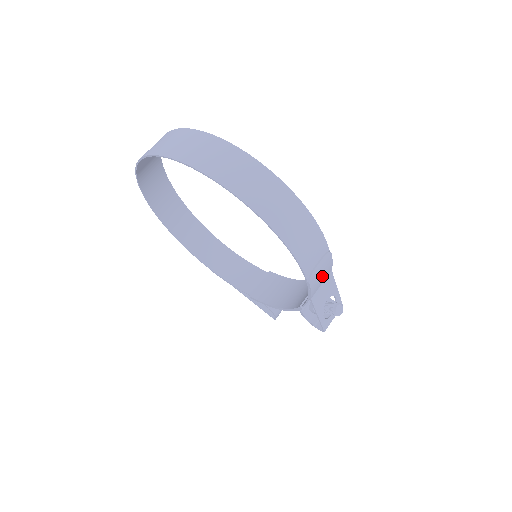
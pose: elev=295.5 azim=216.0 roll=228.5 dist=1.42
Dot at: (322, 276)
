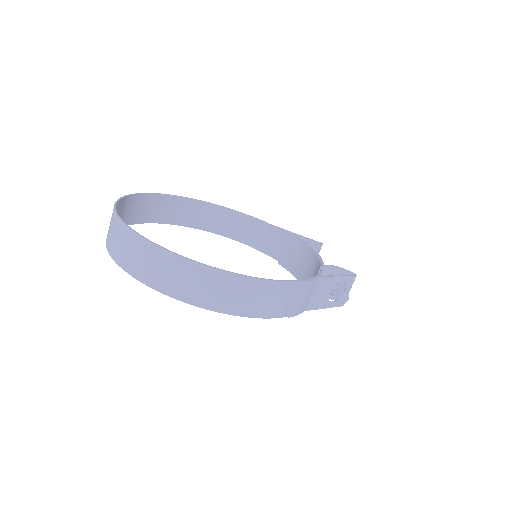
Dot at: (305, 297)
